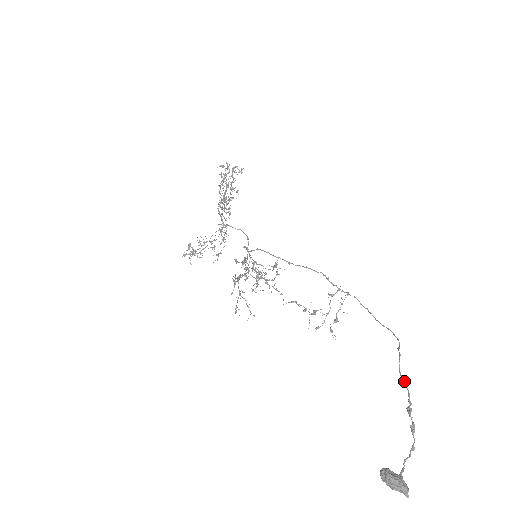
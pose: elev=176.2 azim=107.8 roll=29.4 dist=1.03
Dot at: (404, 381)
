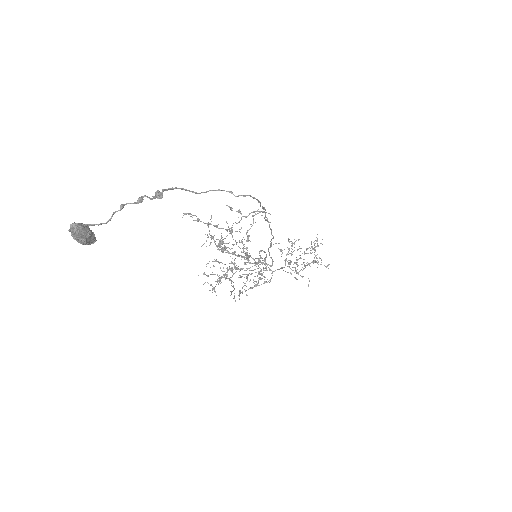
Dot at: (187, 190)
